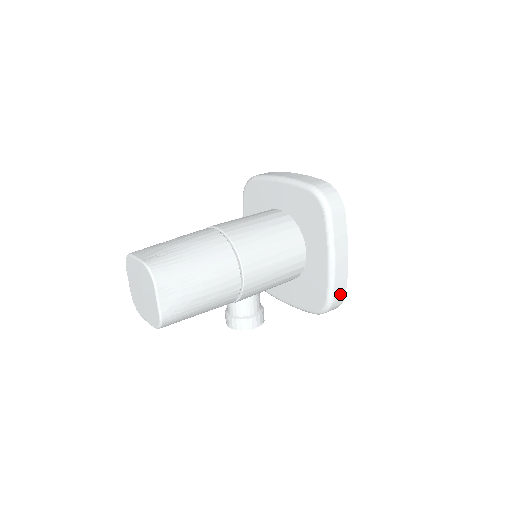
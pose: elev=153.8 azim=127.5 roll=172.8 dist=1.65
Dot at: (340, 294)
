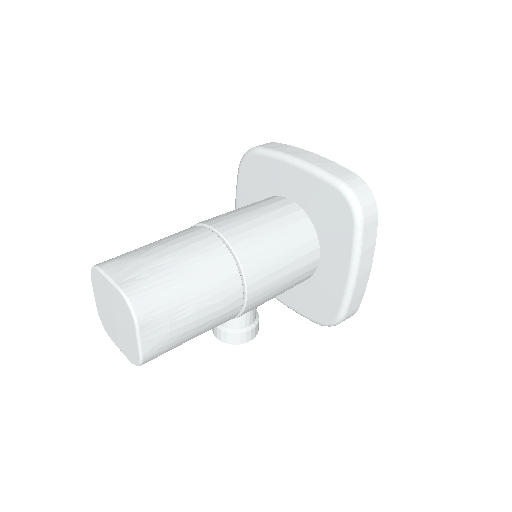
Dot at: (354, 309)
